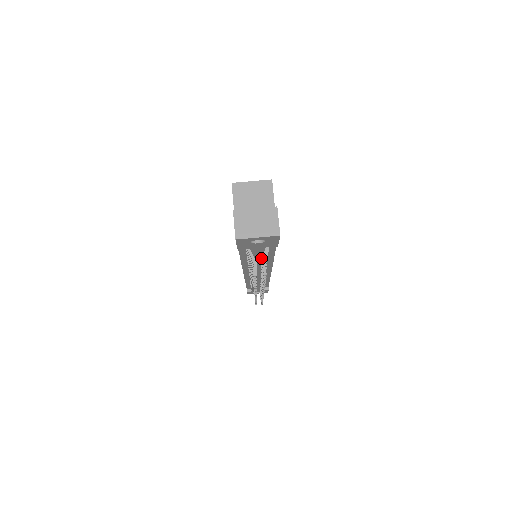
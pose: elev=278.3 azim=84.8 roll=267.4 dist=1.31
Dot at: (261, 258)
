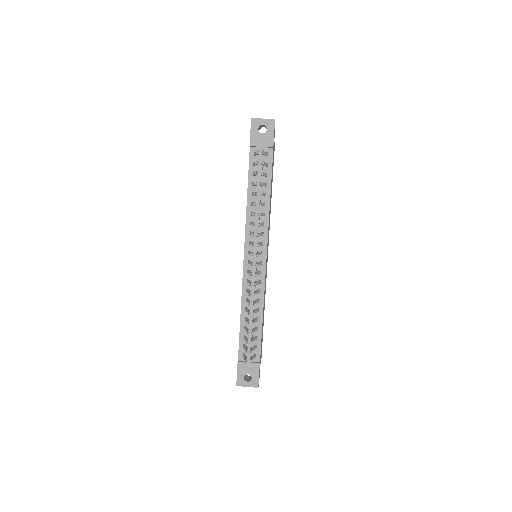
Dot at: (261, 199)
